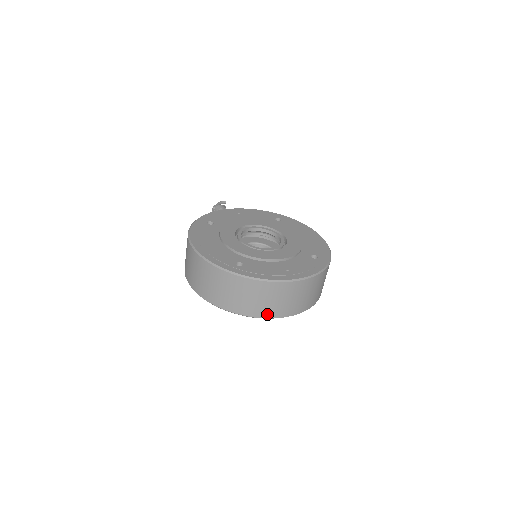
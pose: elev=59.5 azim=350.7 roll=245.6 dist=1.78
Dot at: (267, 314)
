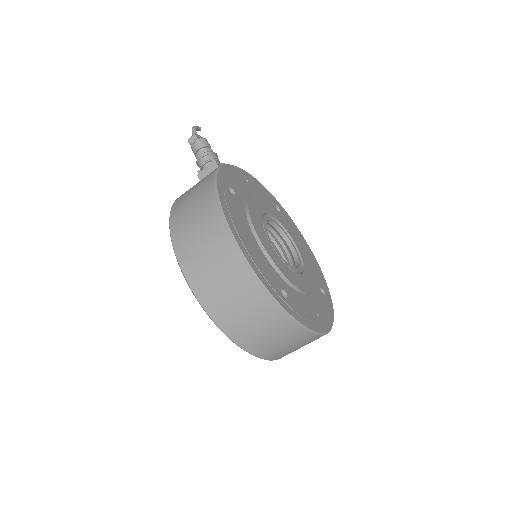
Dot at: (272, 357)
